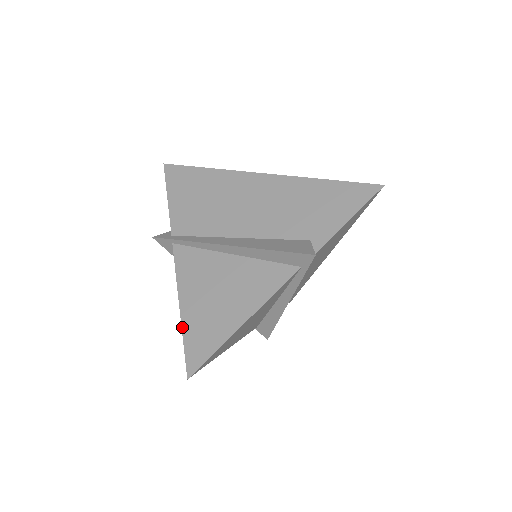
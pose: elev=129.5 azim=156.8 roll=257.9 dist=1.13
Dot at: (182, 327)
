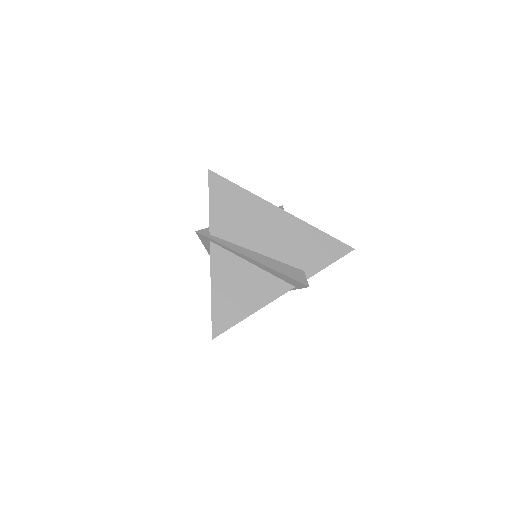
Dot at: (212, 305)
